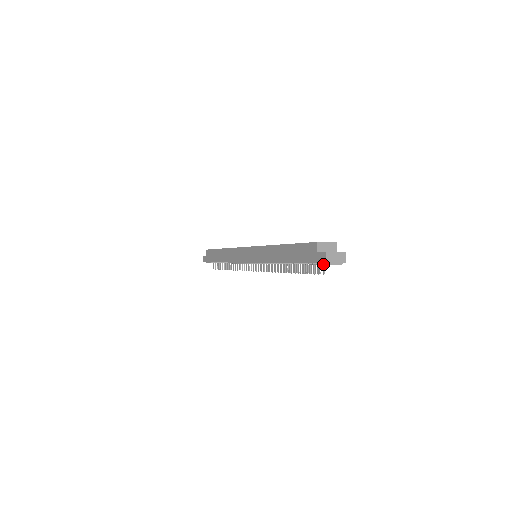
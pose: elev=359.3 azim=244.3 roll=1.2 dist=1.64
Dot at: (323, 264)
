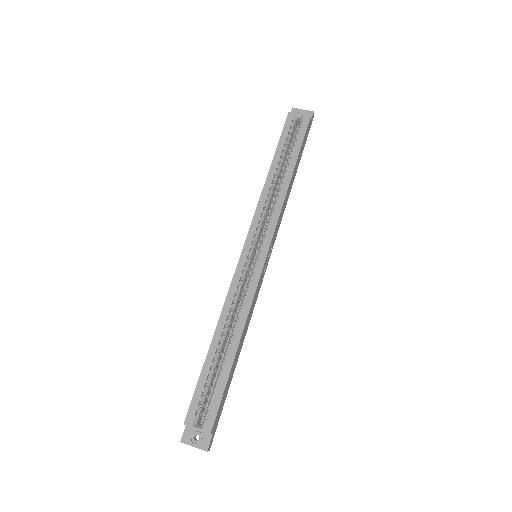
Dot at: occluded
